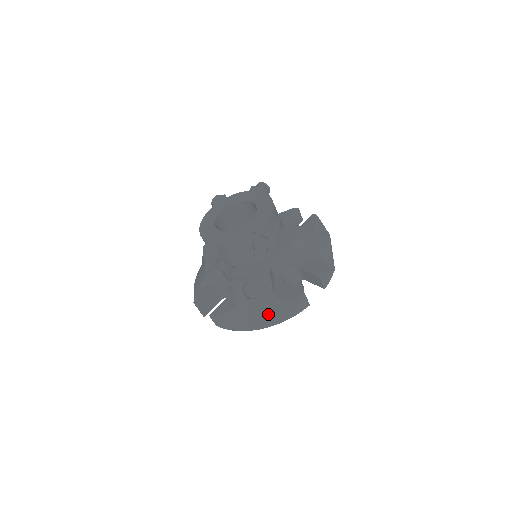
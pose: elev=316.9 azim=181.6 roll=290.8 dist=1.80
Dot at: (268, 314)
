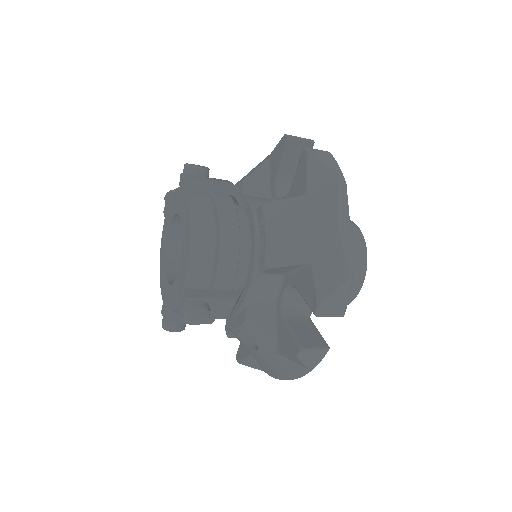
Dot at: (282, 368)
